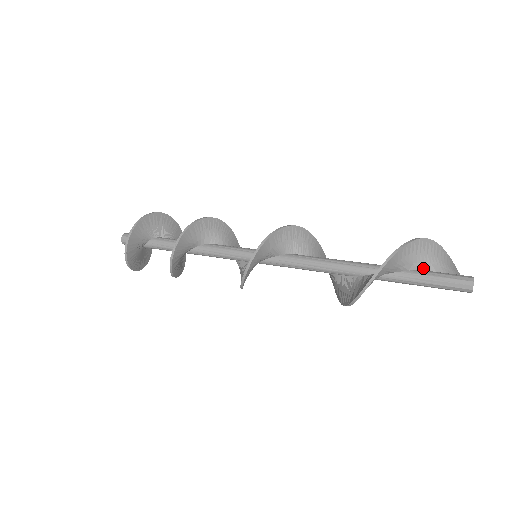
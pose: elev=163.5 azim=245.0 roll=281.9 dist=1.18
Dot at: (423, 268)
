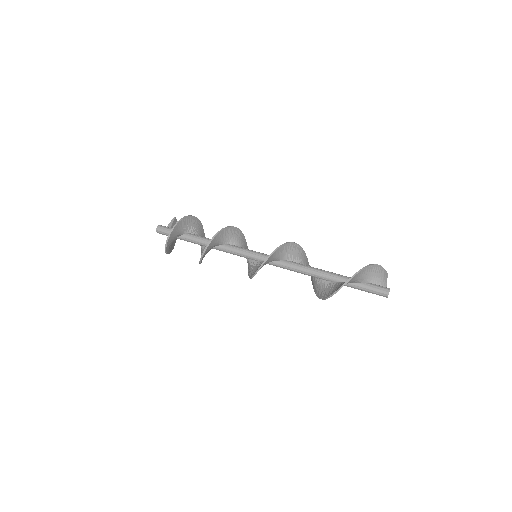
Dot at: (361, 282)
